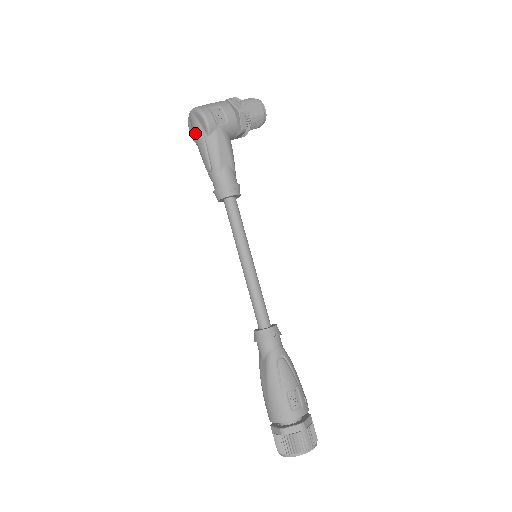
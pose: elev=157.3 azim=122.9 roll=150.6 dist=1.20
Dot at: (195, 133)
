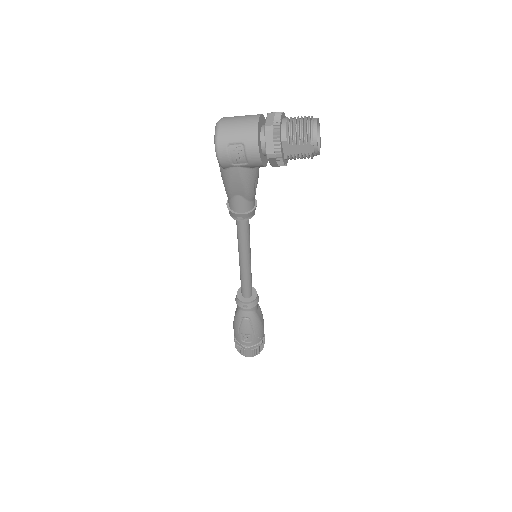
Dot at: occluded
